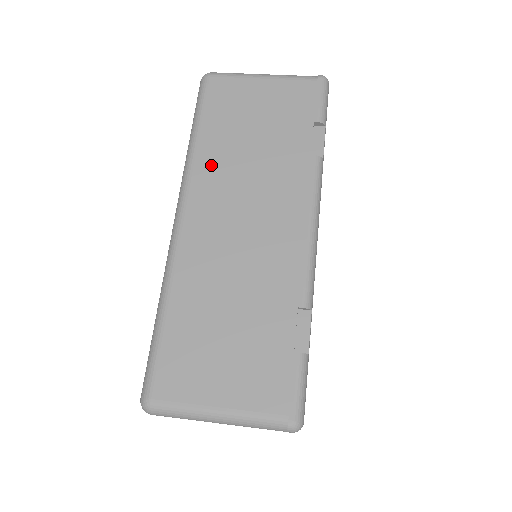
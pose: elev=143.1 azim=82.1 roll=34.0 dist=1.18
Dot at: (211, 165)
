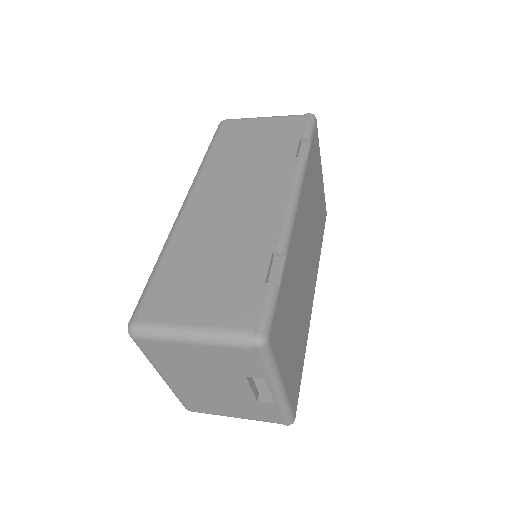
Dot at: (216, 169)
